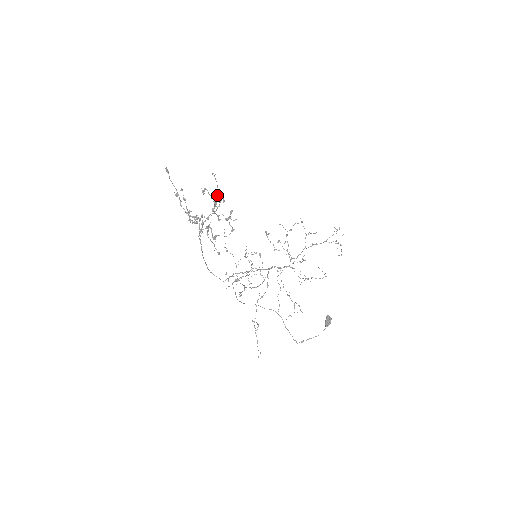
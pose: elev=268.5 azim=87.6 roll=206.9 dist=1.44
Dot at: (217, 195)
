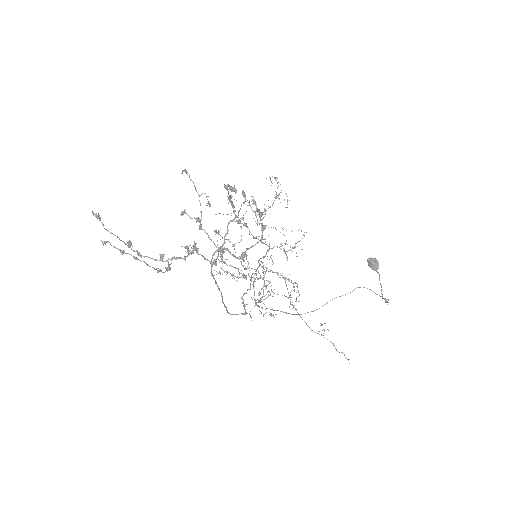
Dot at: (199, 201)
